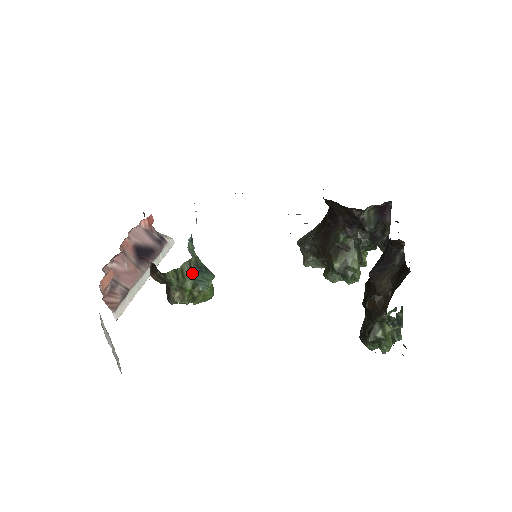
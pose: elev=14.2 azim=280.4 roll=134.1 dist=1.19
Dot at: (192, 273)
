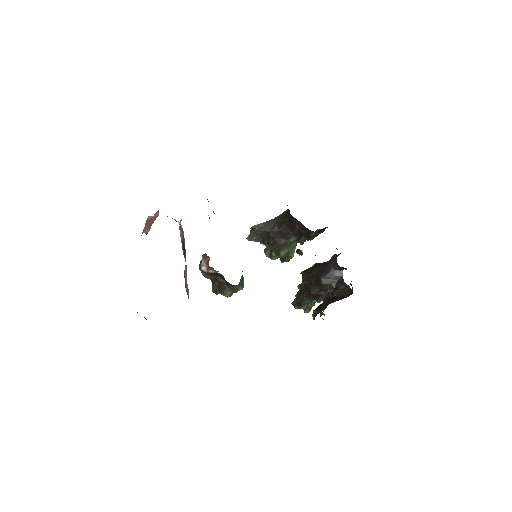
Dot at: (241, 280)
